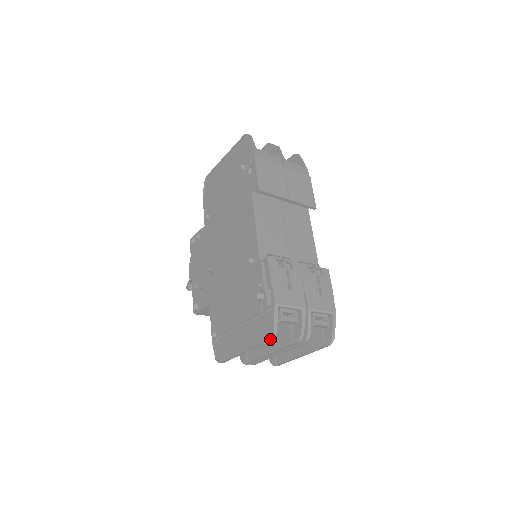
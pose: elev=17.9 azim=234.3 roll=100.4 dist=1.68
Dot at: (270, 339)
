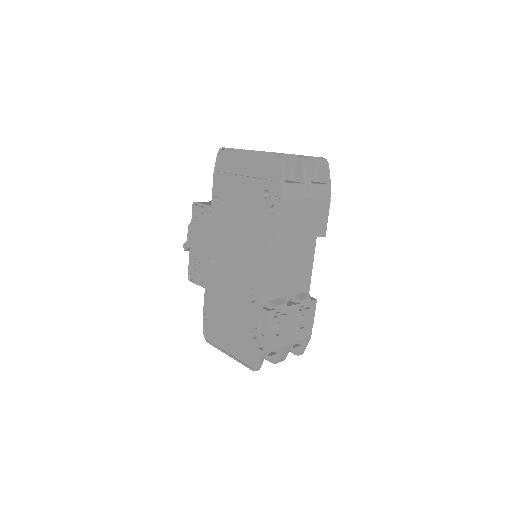
Dot at: (254, 370)
